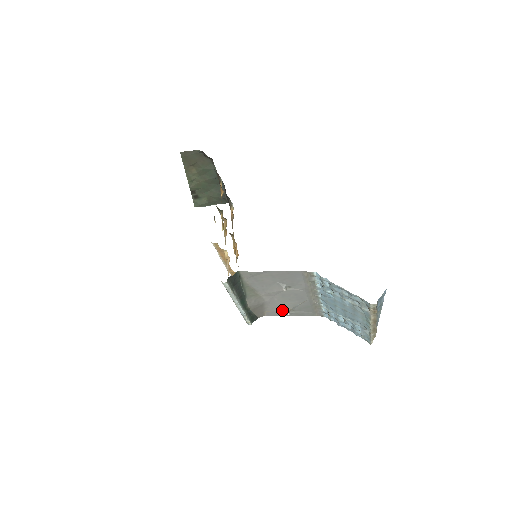
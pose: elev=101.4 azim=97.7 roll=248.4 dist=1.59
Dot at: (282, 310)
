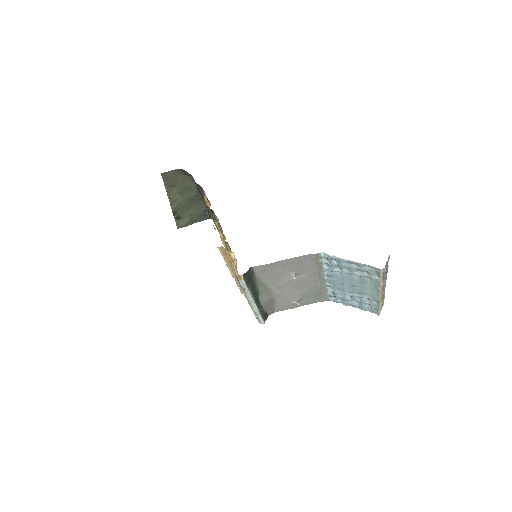
Dot at: (291, 302)
